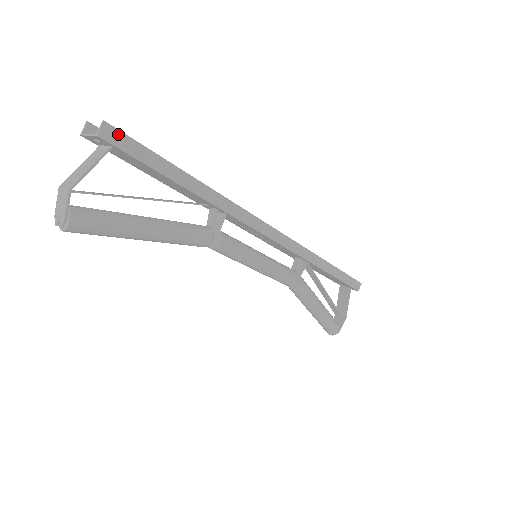
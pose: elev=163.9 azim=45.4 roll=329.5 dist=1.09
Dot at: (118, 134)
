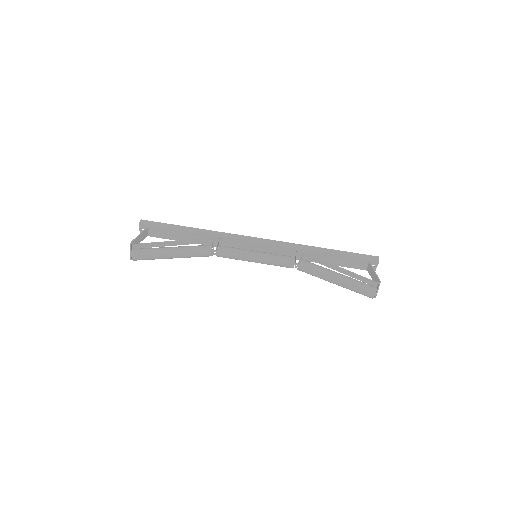
Dot at: (148, 222)
